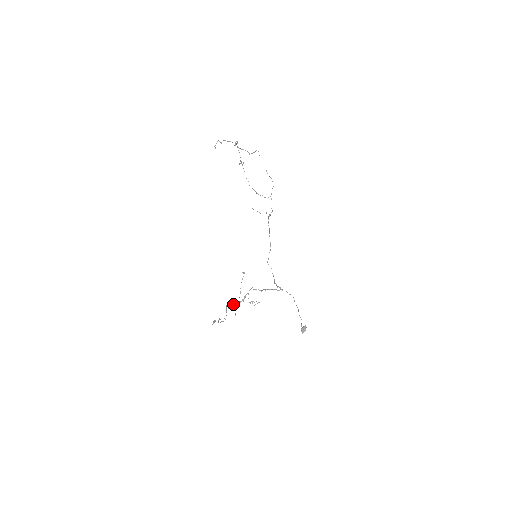
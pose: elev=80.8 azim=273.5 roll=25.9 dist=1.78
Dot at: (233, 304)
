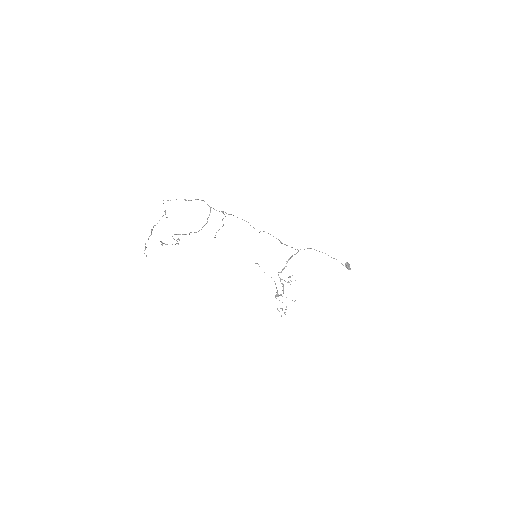
Dot at: occluded
